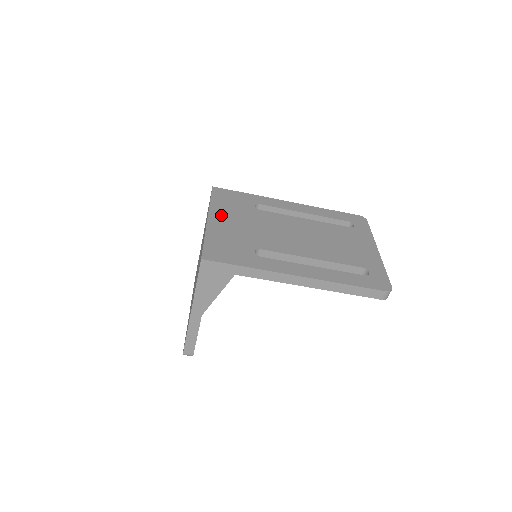
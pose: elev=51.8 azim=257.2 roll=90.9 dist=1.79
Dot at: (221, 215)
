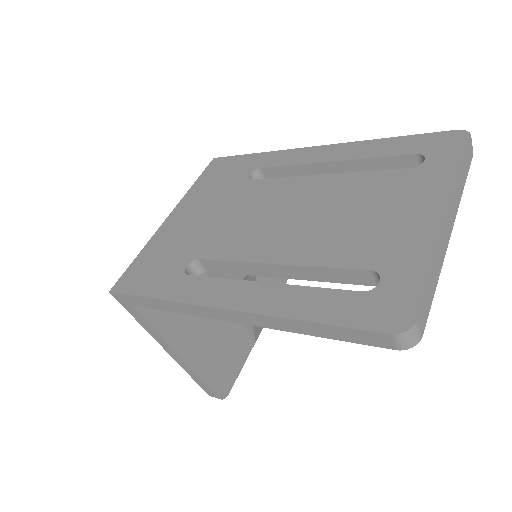
Dot at: (188, 206)
